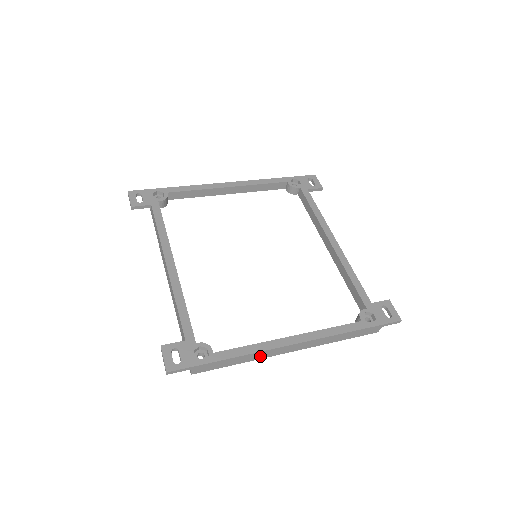
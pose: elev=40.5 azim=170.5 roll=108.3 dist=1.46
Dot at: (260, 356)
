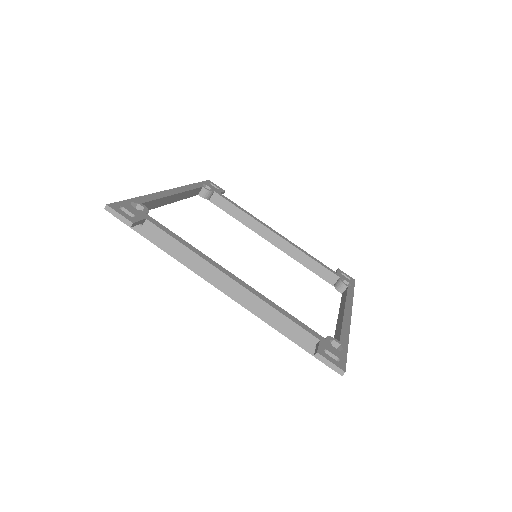
Dot at: occluded
